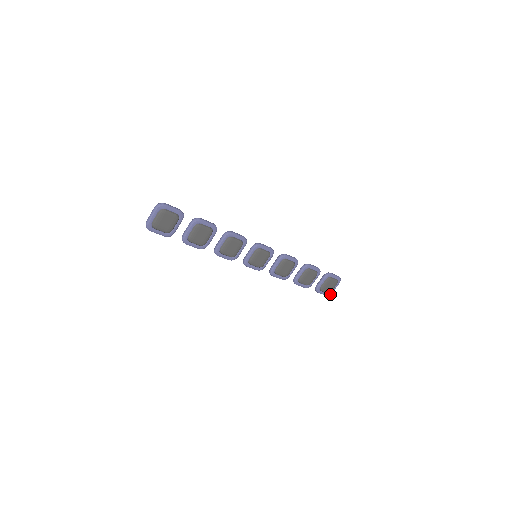
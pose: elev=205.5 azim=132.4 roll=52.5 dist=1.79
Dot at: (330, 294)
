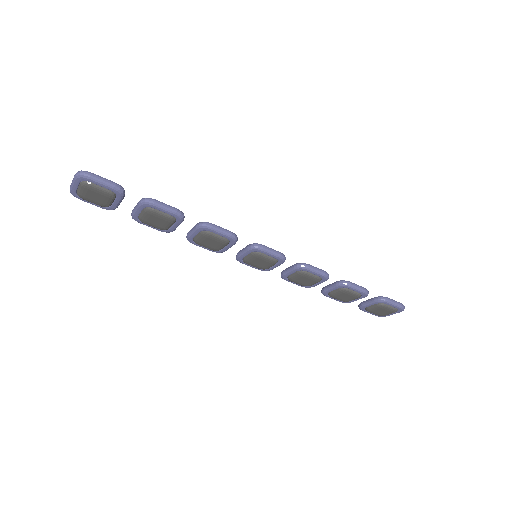
Dot at: (383, 316)
